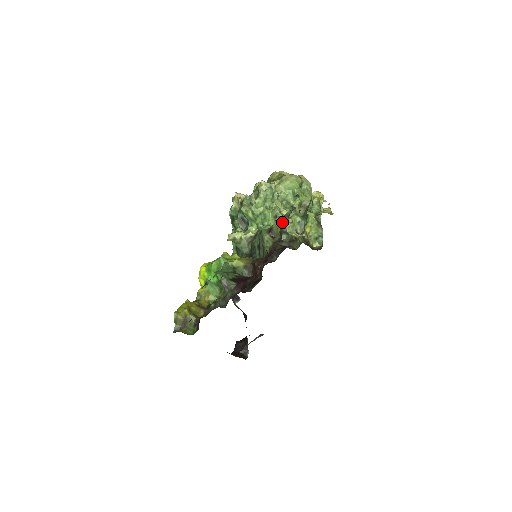
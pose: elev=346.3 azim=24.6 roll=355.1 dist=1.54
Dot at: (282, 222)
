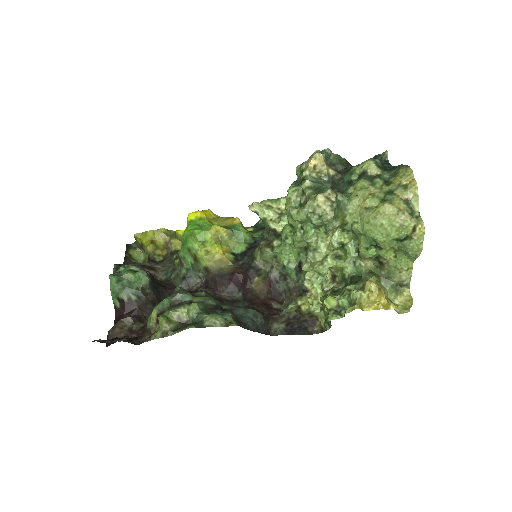
Dot at: (164, 328)
